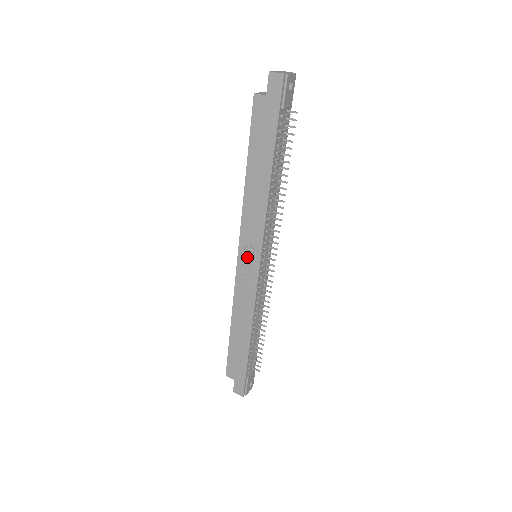
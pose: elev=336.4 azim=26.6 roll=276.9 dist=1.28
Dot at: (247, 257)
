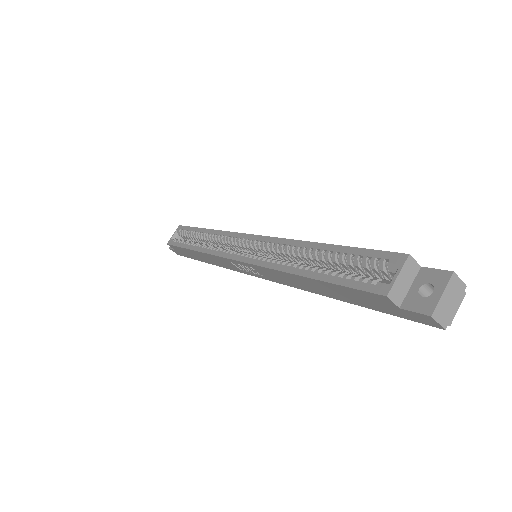
Dot at: (246, 268)
